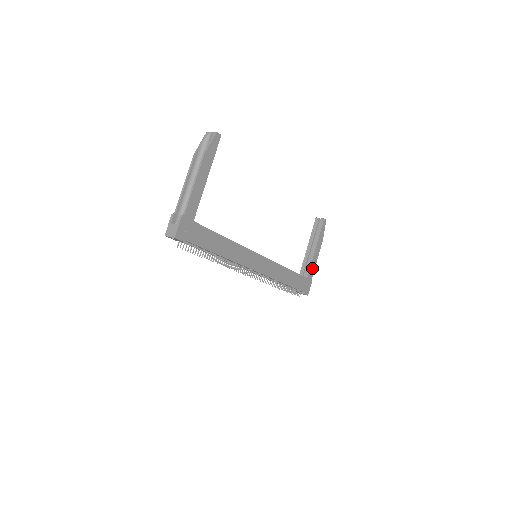
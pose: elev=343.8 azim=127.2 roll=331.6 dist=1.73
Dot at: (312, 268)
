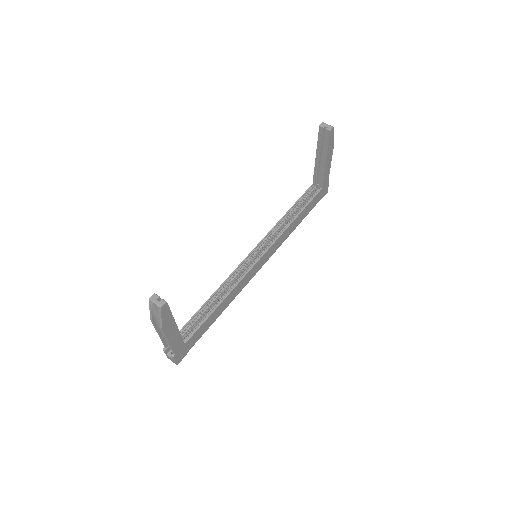
Dot at: (326, 175)
